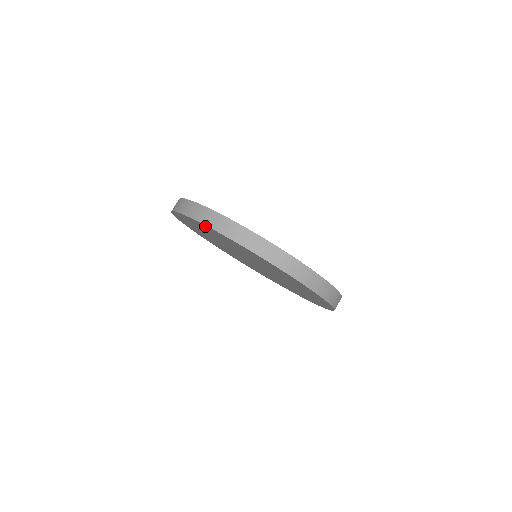
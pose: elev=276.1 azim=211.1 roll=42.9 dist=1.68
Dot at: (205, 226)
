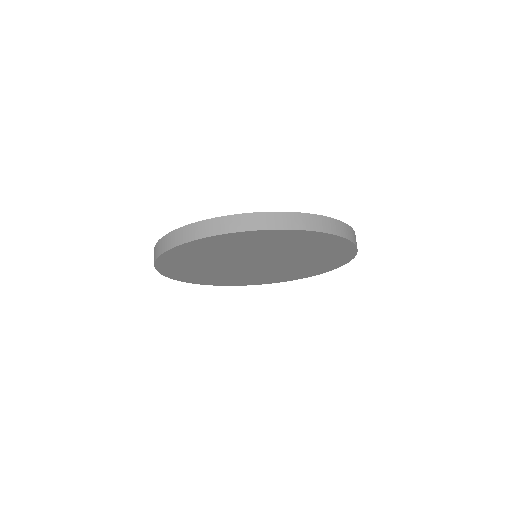
Dot at: (234, 235)
